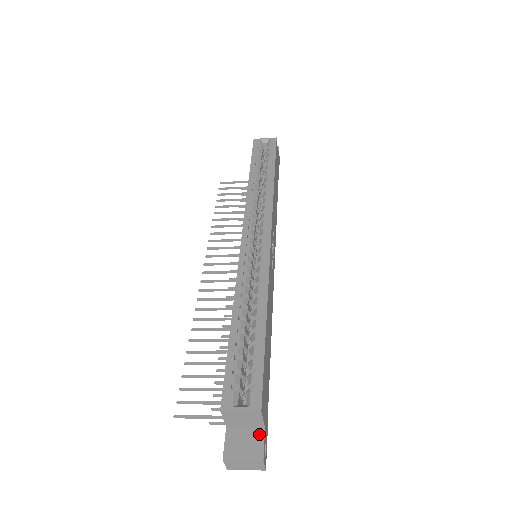
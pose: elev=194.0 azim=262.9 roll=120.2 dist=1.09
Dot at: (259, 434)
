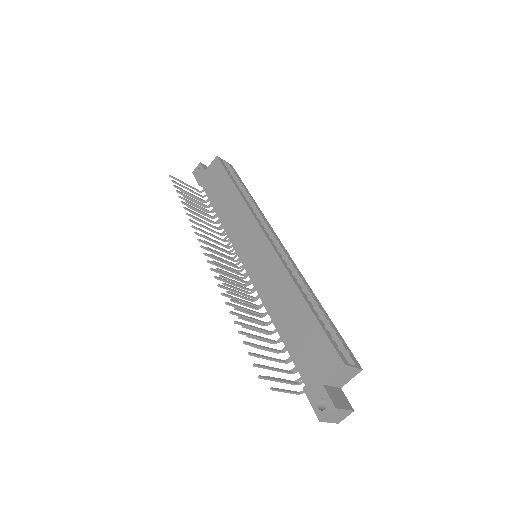
Dot at: (341, 392)
